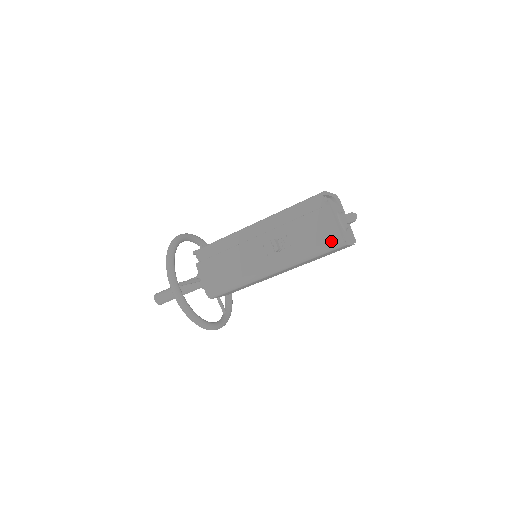
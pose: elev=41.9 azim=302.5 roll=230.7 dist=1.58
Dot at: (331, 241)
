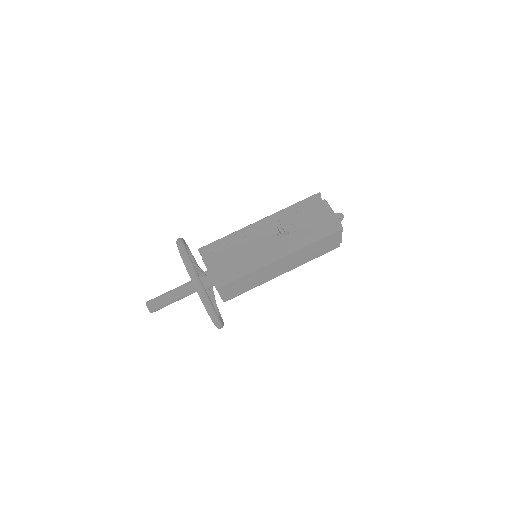
Dot at: (331, 224)
